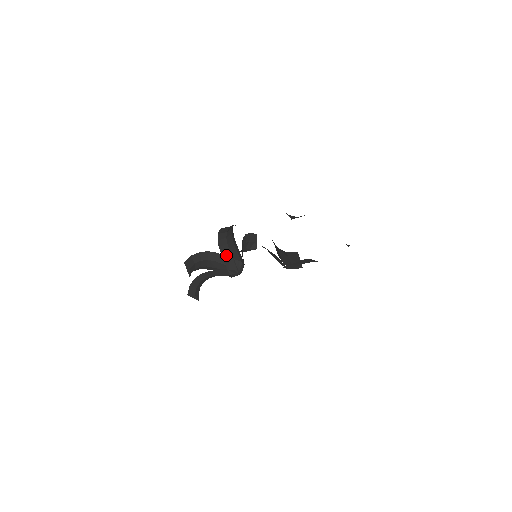
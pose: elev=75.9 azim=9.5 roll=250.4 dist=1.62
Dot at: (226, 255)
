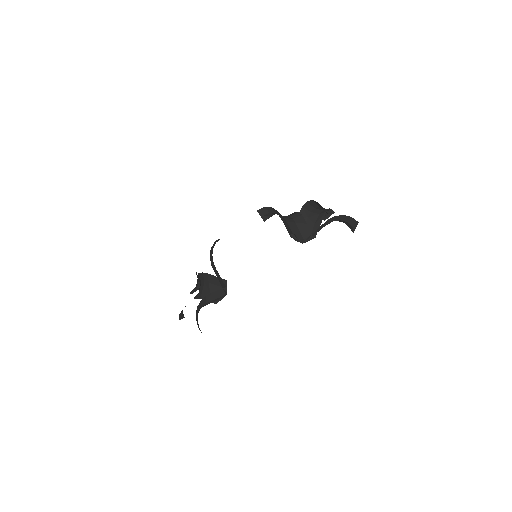
Dot at: (216, 274)
